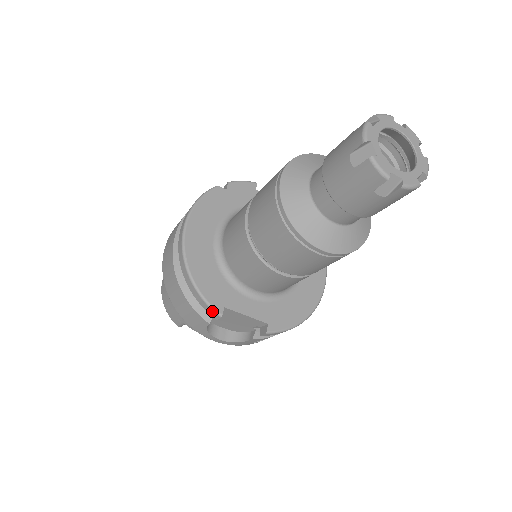
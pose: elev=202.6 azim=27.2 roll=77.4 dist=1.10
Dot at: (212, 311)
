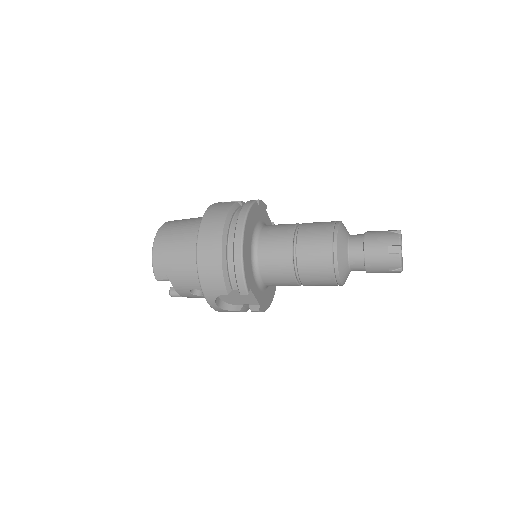
Dot at: (245, 289)
